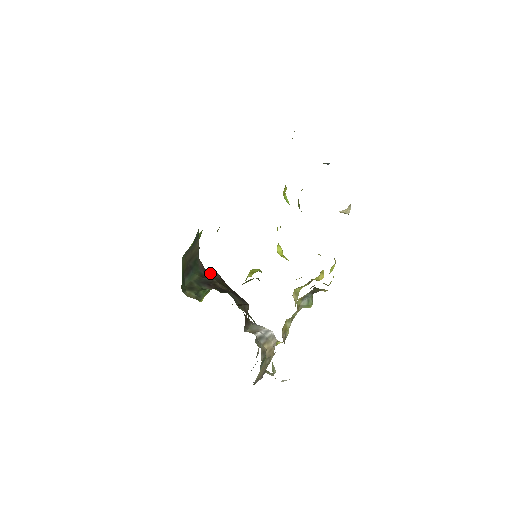
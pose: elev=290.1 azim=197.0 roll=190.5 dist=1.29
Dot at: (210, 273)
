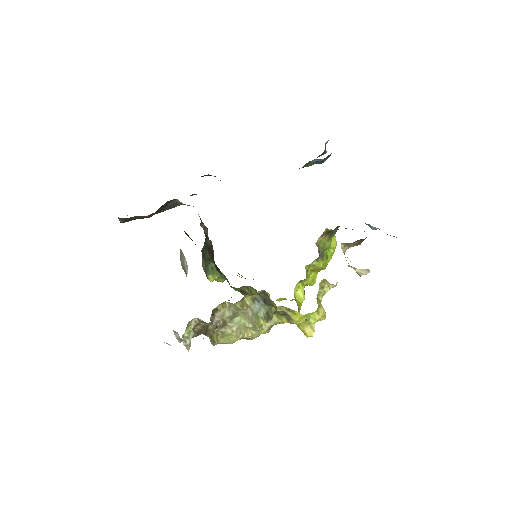
Dot at: (202, 222)
